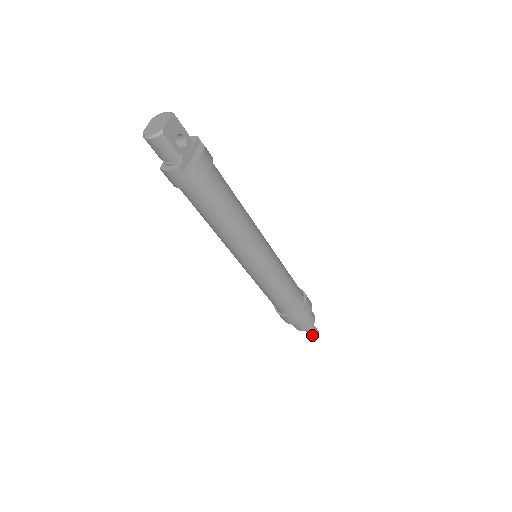
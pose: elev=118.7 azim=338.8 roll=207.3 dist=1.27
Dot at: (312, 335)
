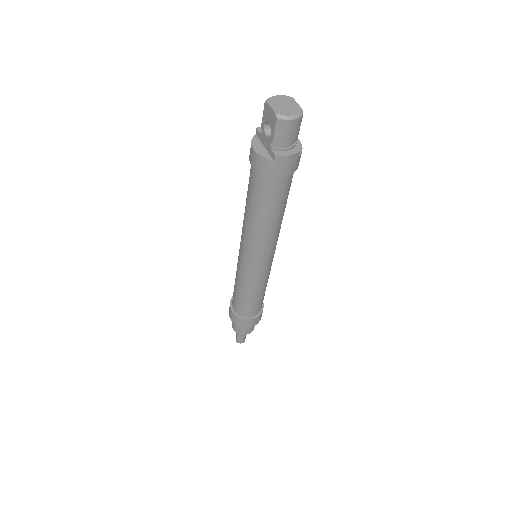
Dot at: (244, 339)
